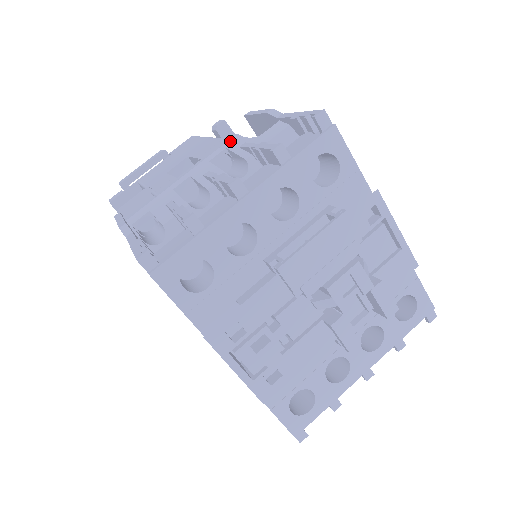
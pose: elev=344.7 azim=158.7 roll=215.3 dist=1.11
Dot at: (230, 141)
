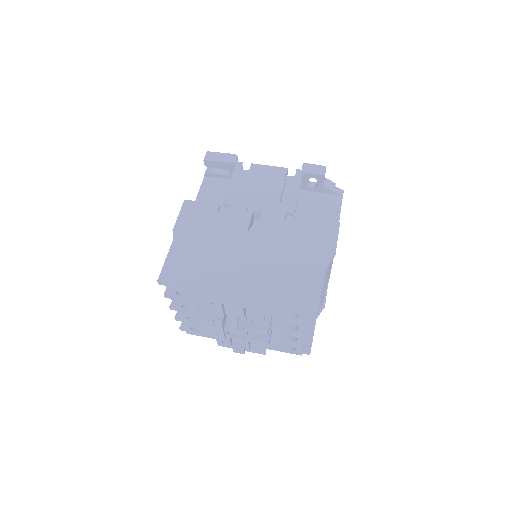
Dot at: occluded
